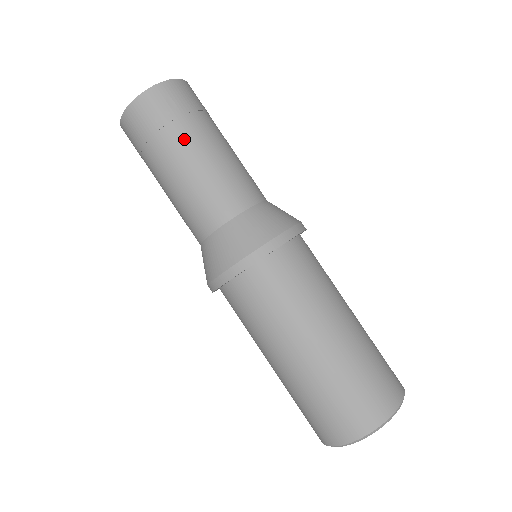
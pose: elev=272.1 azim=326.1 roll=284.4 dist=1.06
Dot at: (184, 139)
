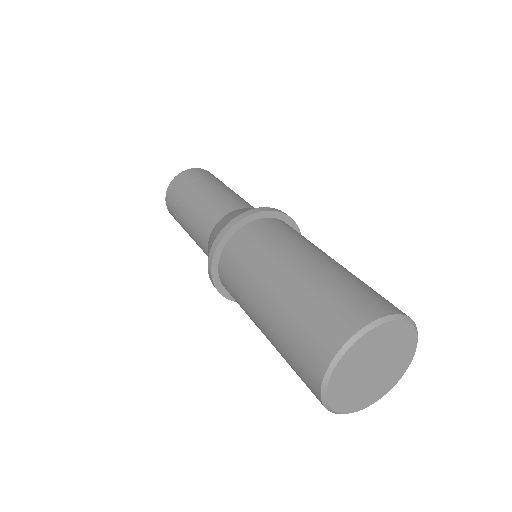
Dot at: occluded
